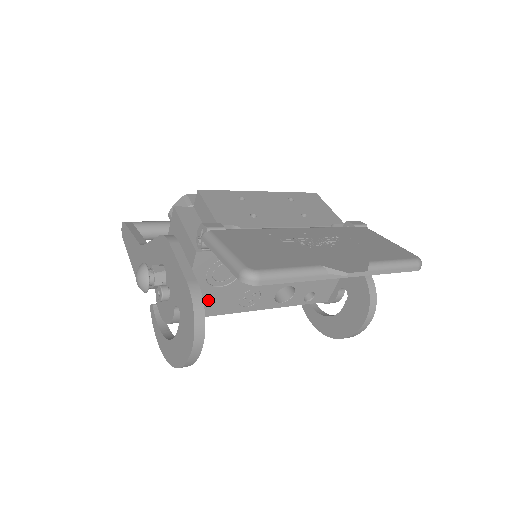
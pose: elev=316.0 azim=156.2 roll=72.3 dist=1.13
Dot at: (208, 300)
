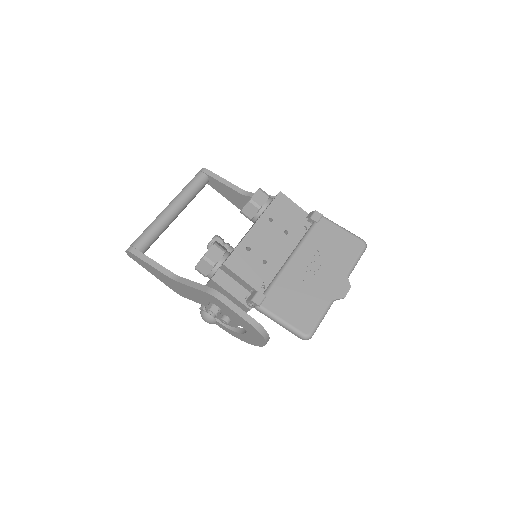
Dot at: occluded
